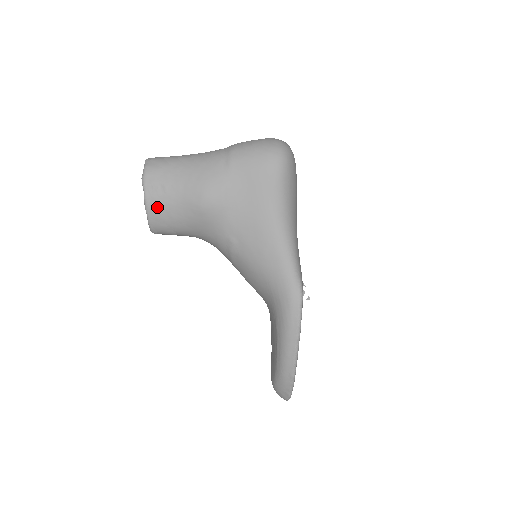
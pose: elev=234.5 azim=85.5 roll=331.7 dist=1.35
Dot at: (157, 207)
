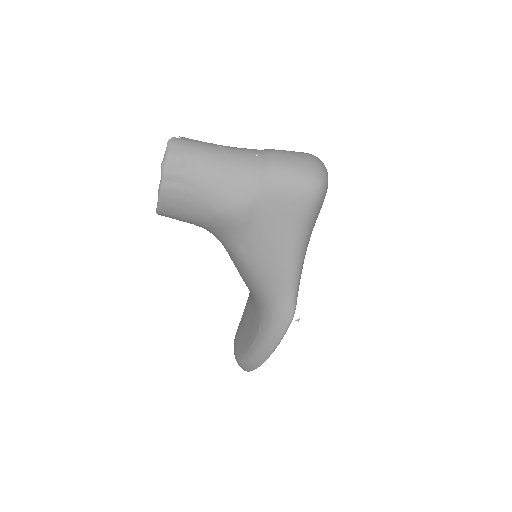
Dot at: (172, 200)
